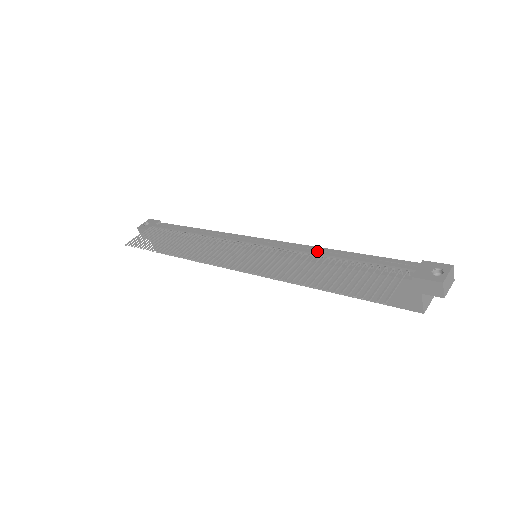
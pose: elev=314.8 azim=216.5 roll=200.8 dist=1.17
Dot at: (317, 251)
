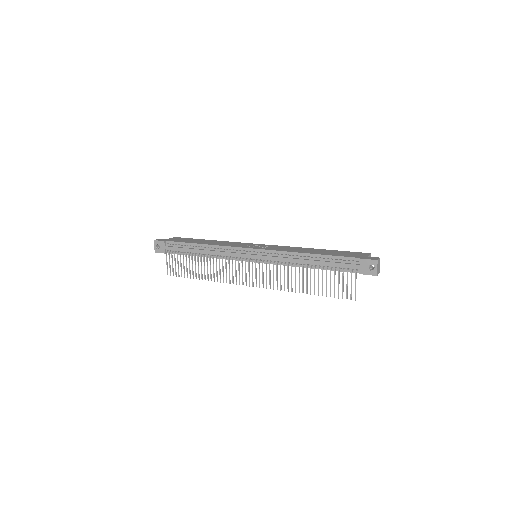
Dot at: (297, 260)
